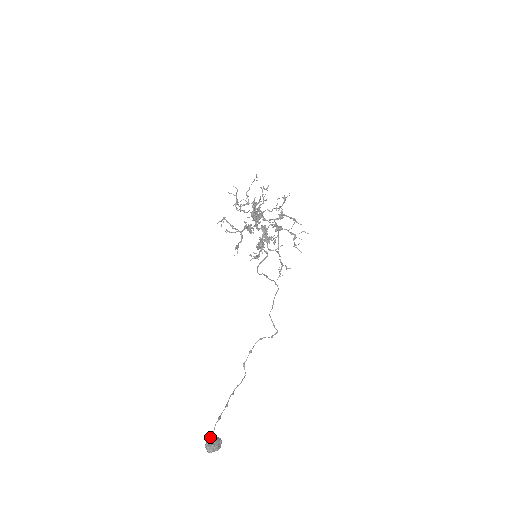
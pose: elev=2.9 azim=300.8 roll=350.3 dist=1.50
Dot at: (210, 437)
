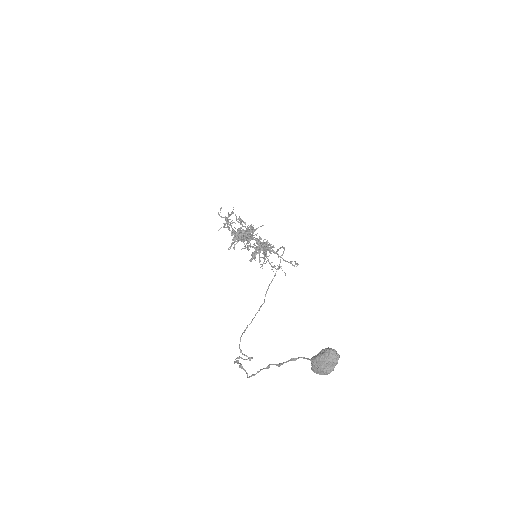
Dot at: (315, 355)
